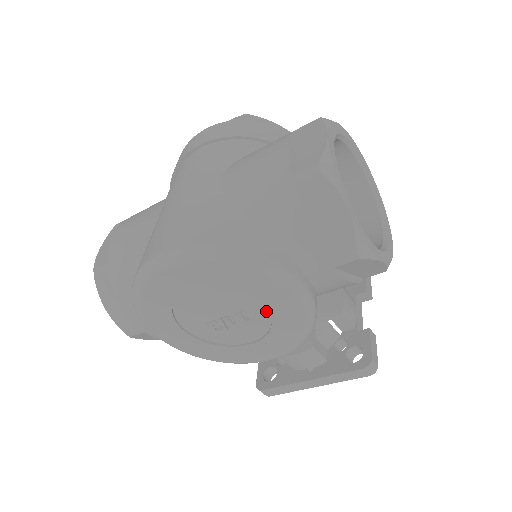
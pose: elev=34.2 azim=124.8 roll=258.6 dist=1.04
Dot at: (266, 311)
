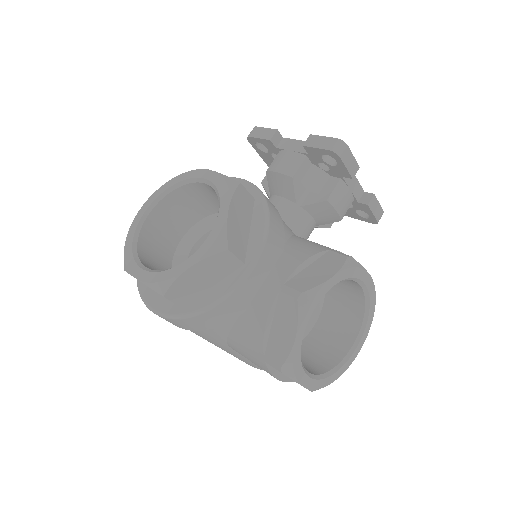
Dot at: occluded
